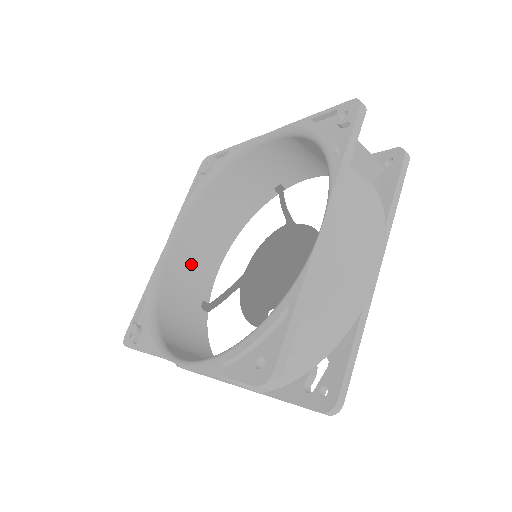
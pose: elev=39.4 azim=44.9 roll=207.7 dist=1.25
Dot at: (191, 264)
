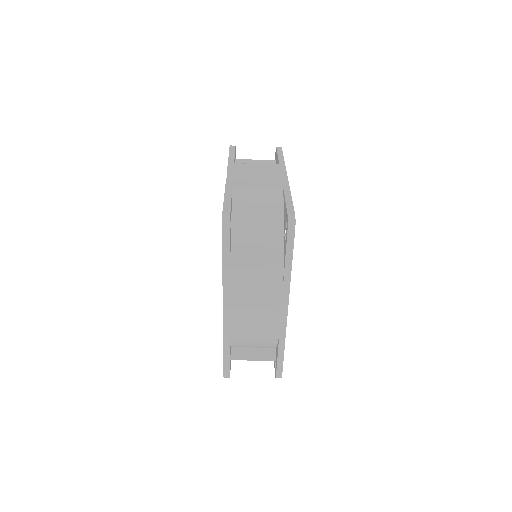
Dot at: occluded
